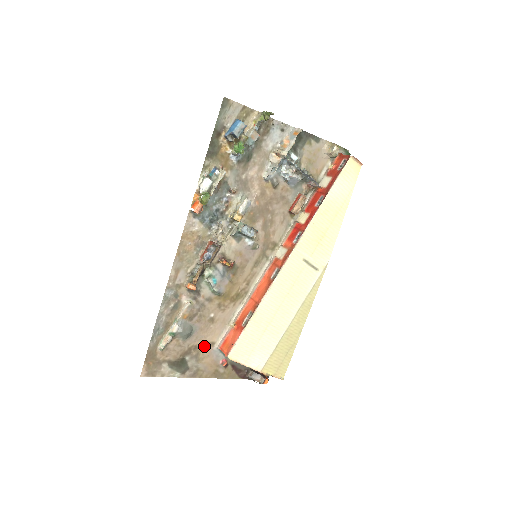
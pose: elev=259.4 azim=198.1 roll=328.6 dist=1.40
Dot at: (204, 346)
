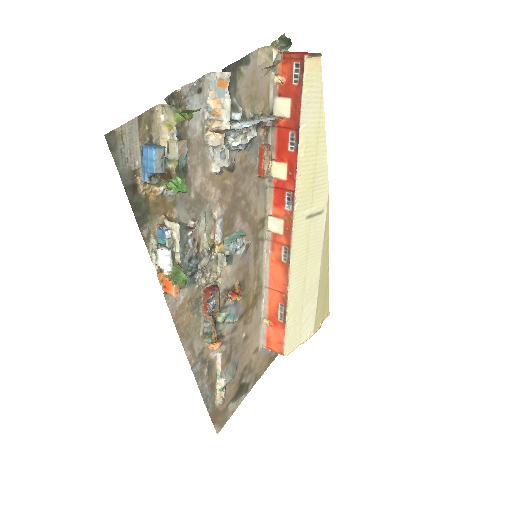
Dot at: (251, 359)
